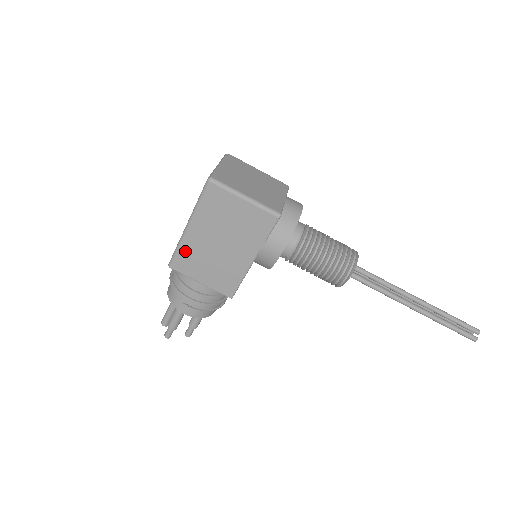
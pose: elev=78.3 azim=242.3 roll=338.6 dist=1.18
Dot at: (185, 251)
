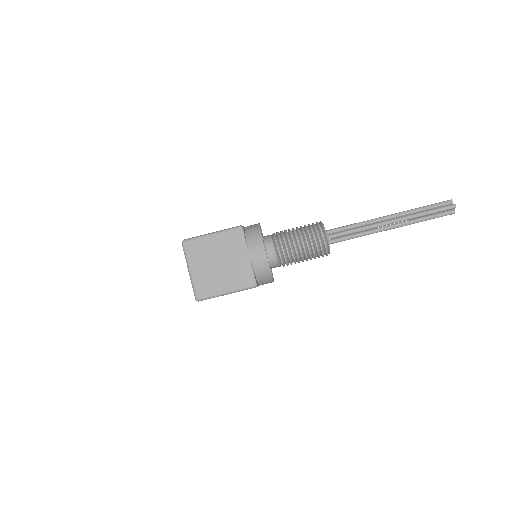
Dot at: occluded
